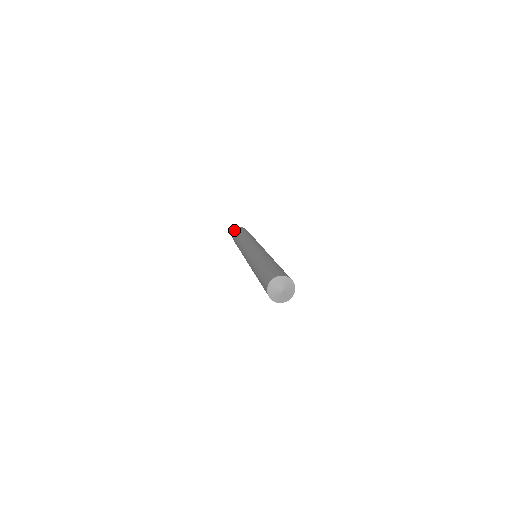
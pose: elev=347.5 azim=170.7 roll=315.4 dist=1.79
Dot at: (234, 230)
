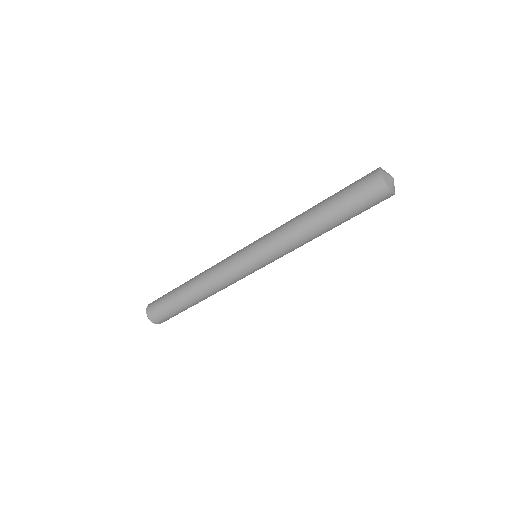
Dot at: (148, 308)
